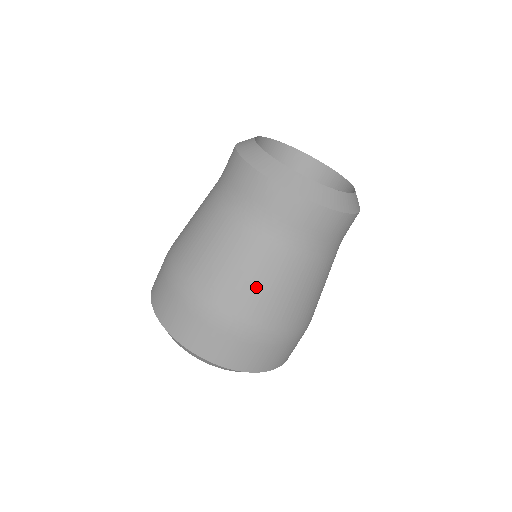
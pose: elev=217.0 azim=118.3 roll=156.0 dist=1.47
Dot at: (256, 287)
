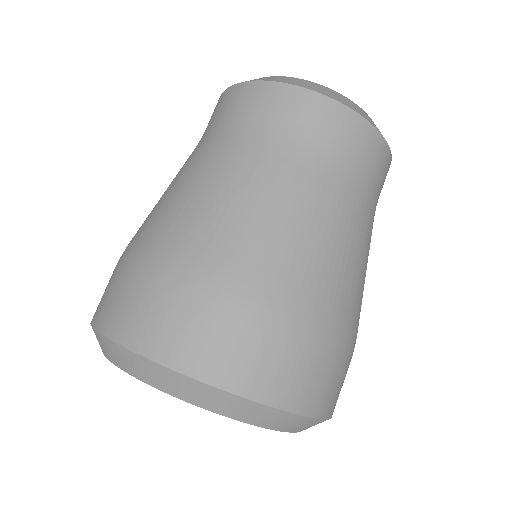
Dot at: (238, 213)
